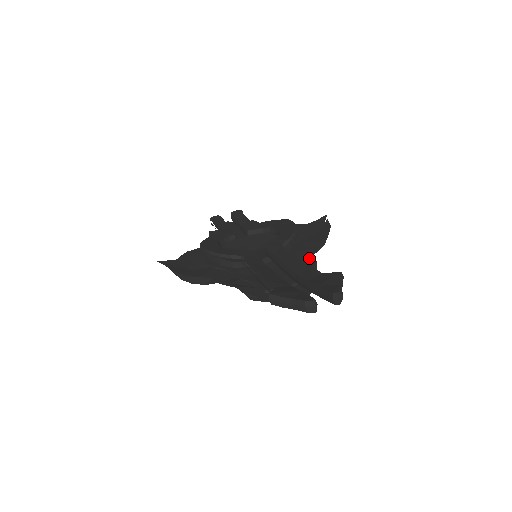
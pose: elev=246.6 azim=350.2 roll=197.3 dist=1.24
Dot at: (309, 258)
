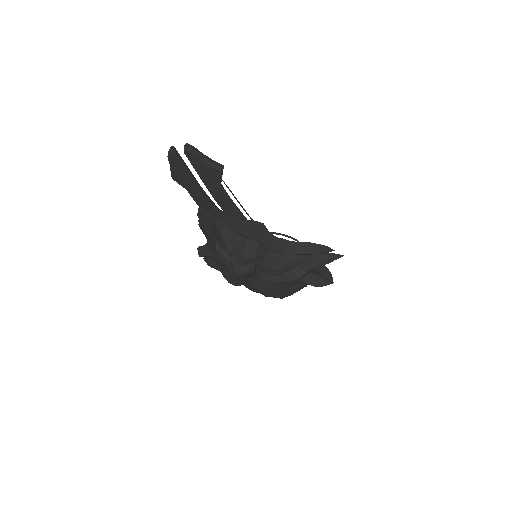
Dot at: (270, 234)
